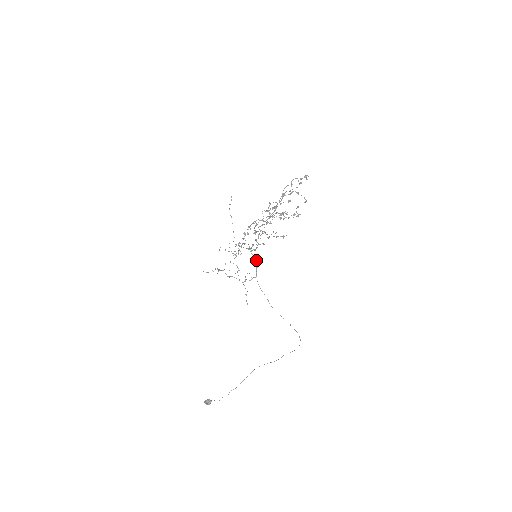
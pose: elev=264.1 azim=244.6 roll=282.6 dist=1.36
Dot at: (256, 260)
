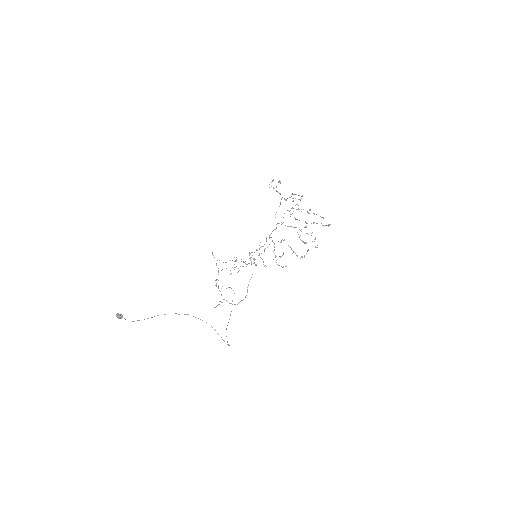
Dot at: (246, 295)
